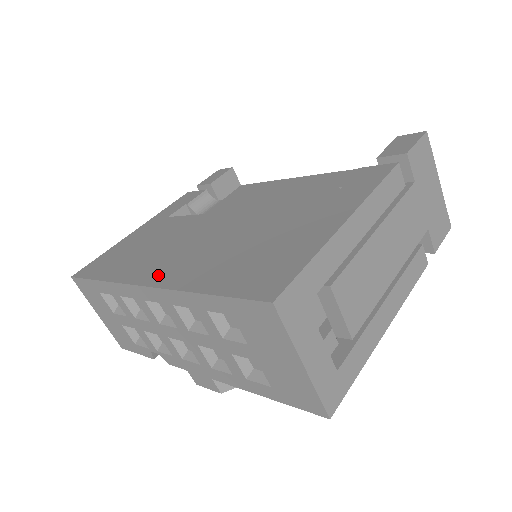
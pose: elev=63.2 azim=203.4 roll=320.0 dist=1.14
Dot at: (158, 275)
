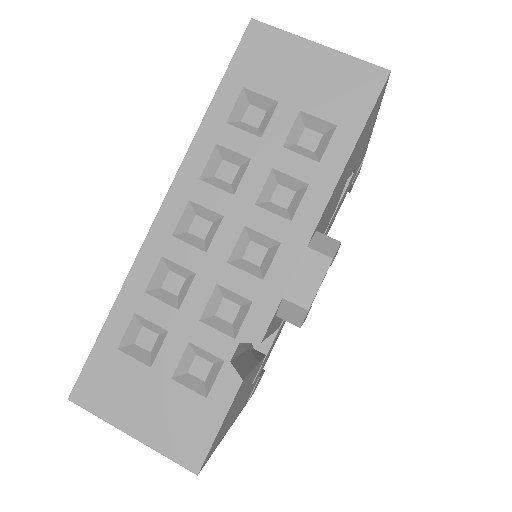
Dot at: occluded
